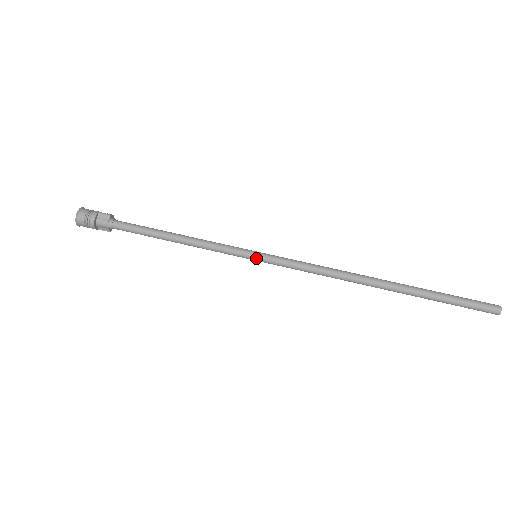
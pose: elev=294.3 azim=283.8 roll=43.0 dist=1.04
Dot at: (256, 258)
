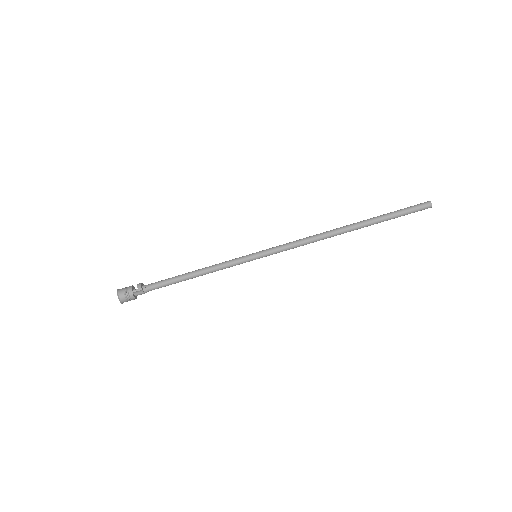
Dot at: occluded
